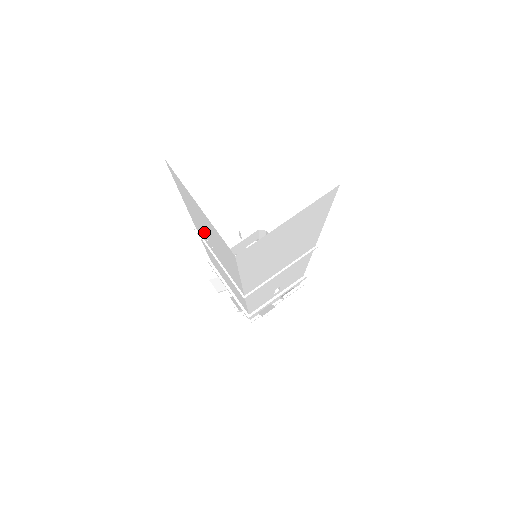
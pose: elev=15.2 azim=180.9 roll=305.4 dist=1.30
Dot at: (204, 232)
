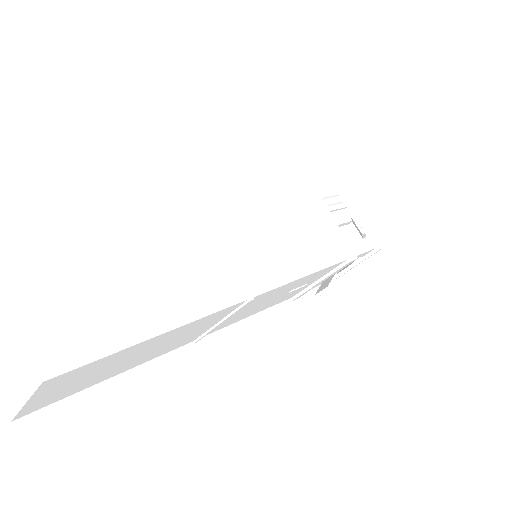
Dot at: occluded
